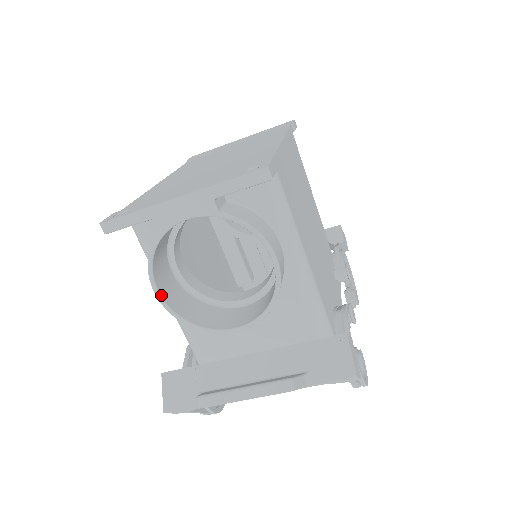
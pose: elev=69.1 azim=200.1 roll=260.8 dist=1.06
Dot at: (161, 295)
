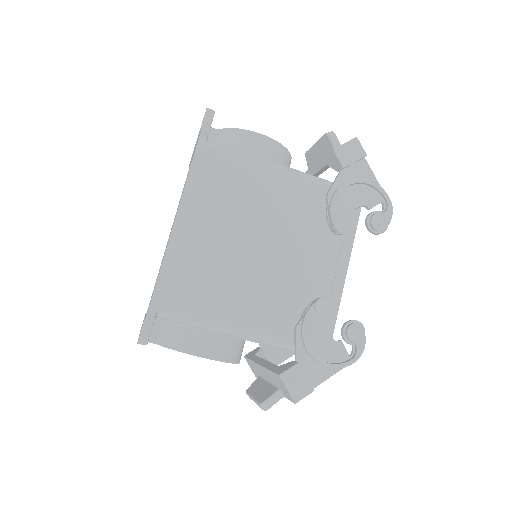
Dot at: occluded
